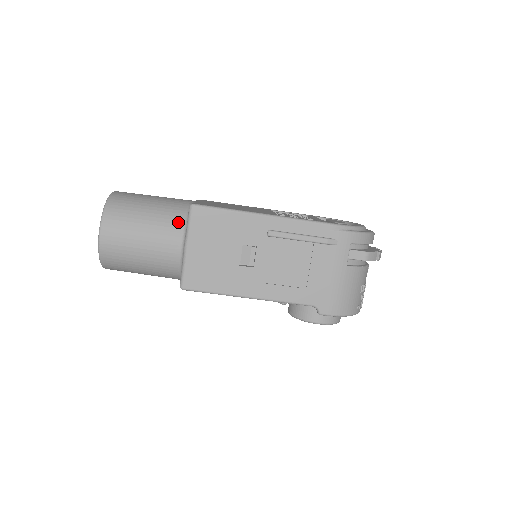
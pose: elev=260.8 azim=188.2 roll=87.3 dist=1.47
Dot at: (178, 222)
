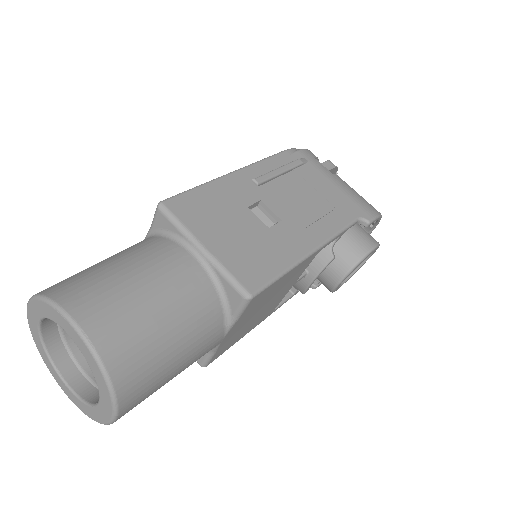
Dot at: (160, 242)
